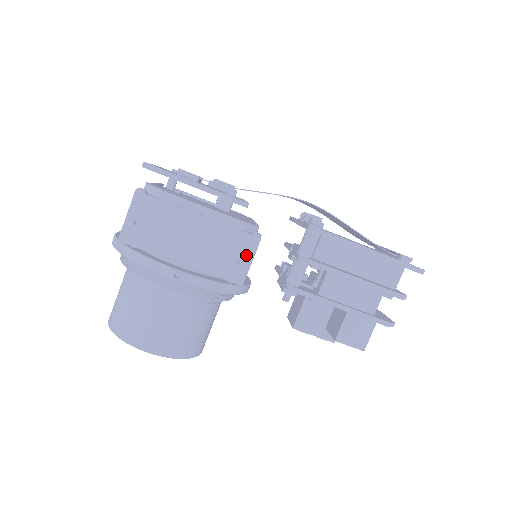
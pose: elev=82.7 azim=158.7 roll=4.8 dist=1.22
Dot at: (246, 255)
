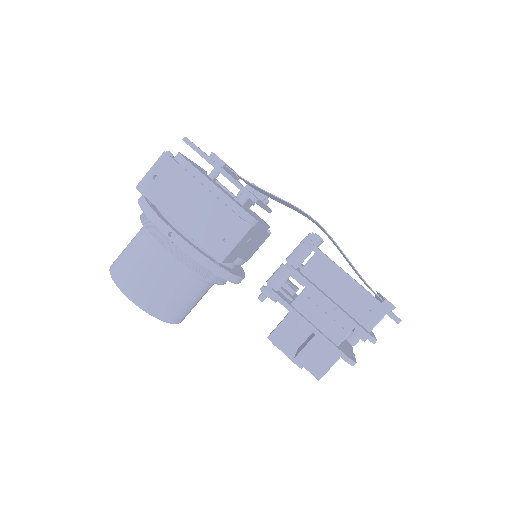
Dot at: (233, 237)
